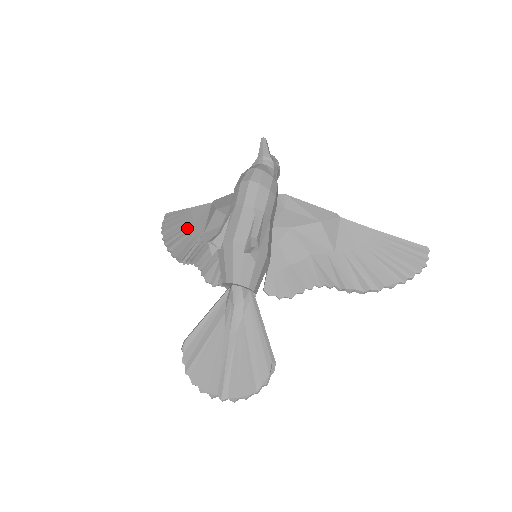
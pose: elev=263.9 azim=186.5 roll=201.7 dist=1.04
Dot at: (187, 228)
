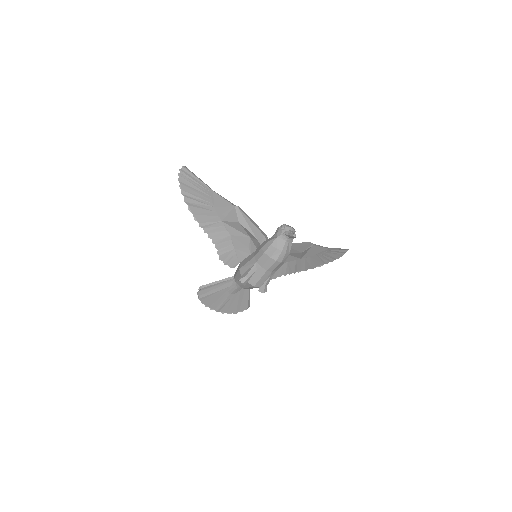
Dot at: (207, 203)
